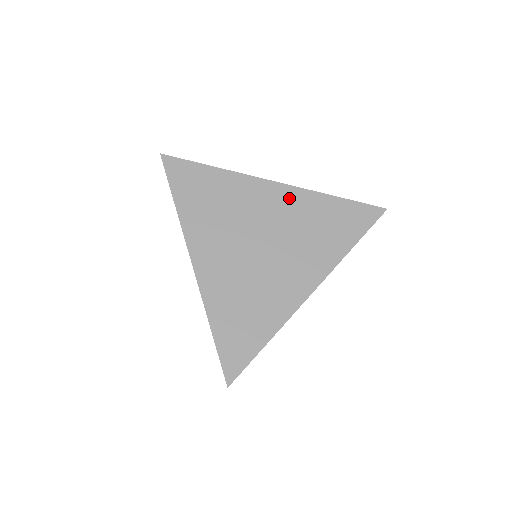
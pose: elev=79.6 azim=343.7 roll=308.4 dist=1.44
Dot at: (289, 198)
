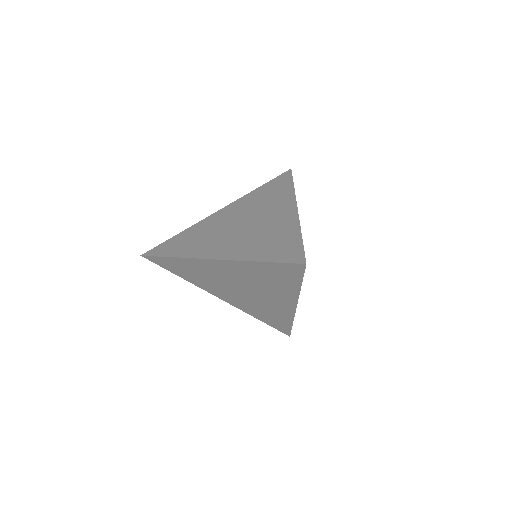
Dot at: (235, 206)
